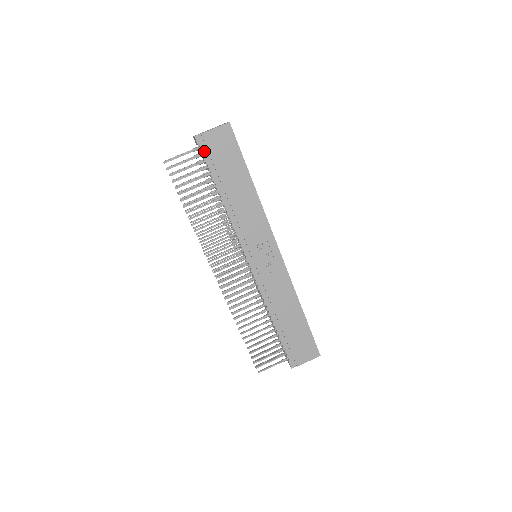
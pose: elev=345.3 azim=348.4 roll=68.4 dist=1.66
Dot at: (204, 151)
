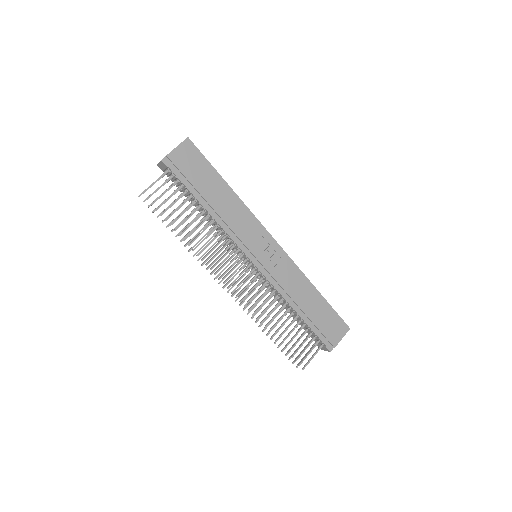
Dot at: (175, 171)
